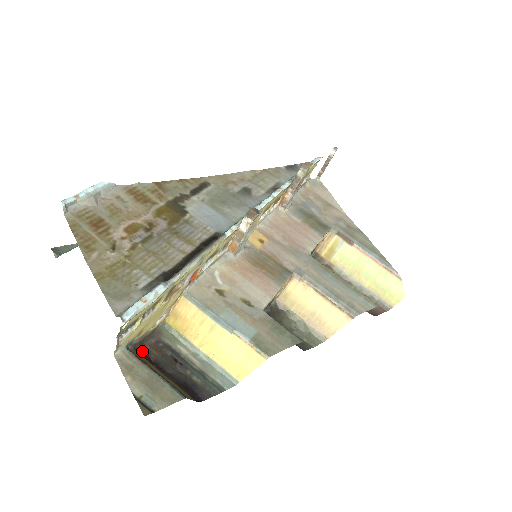
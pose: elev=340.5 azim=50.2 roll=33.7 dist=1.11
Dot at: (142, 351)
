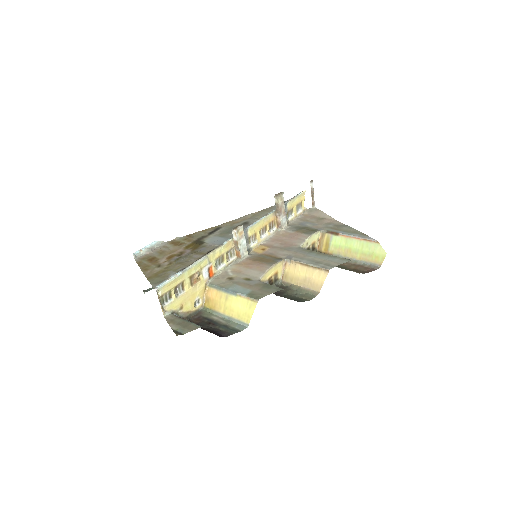
Dot at: occluded
